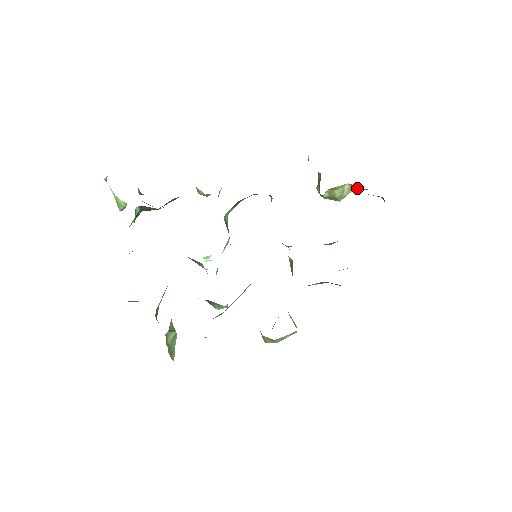
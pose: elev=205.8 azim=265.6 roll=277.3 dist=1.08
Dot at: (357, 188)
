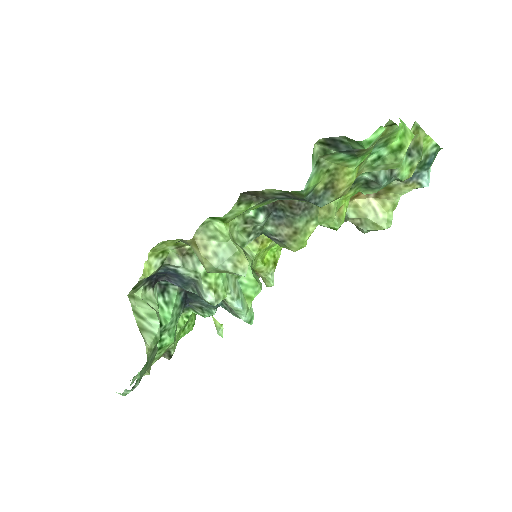
Dot at: (389, 201)
